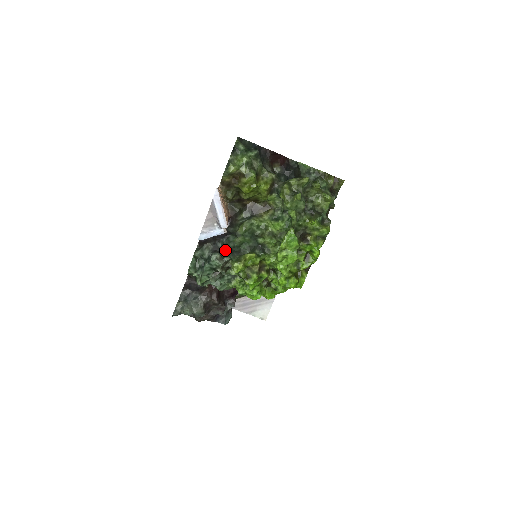
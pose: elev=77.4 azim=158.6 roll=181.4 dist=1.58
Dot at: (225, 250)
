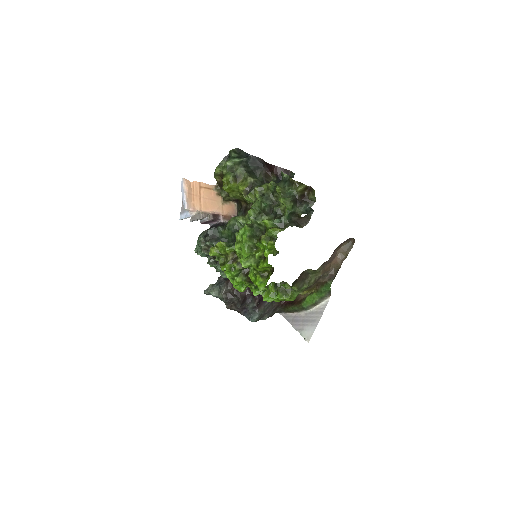
Dot at: (212, 237)
